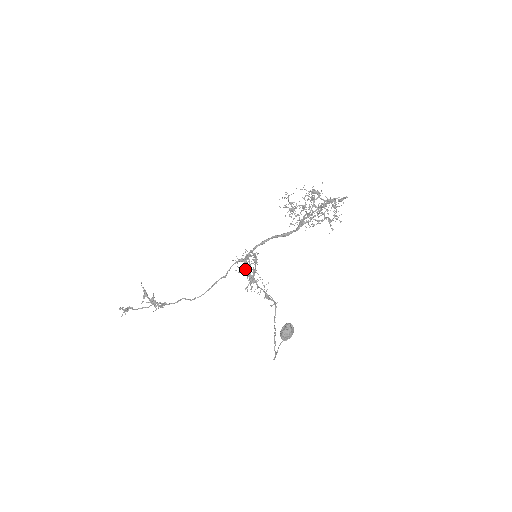
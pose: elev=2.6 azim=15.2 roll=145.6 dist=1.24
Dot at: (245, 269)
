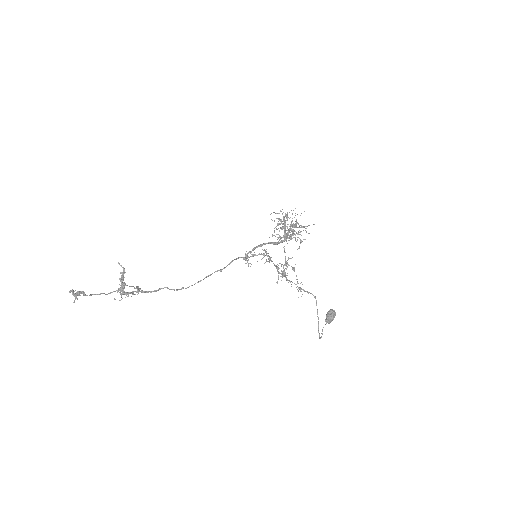
Dot at: occluded
